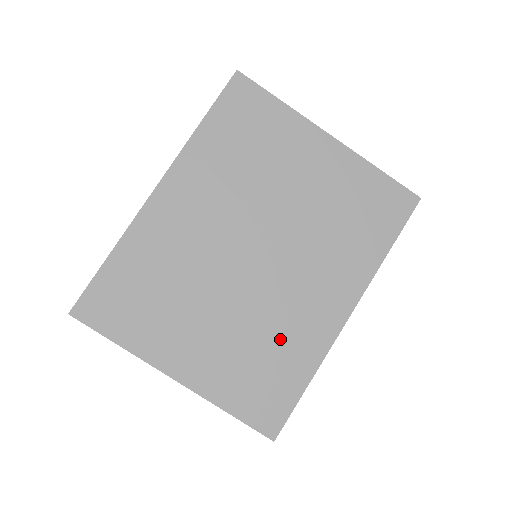
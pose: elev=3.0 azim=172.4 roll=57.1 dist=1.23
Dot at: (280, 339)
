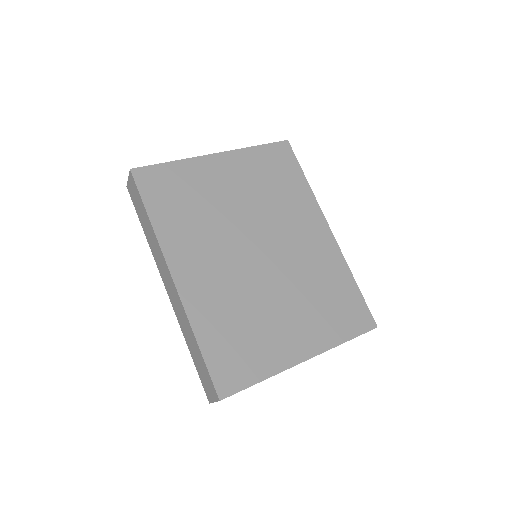
Dot at: (320, 278)
